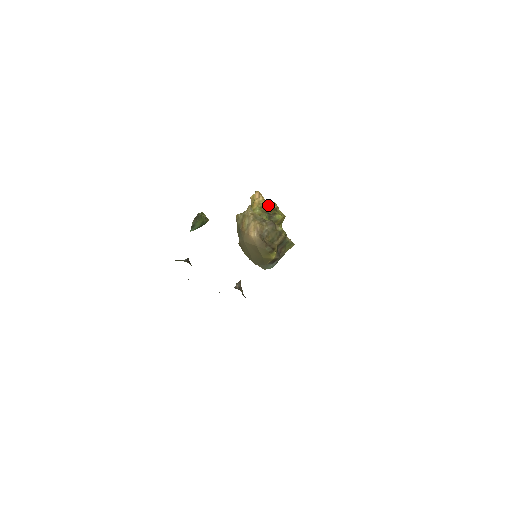
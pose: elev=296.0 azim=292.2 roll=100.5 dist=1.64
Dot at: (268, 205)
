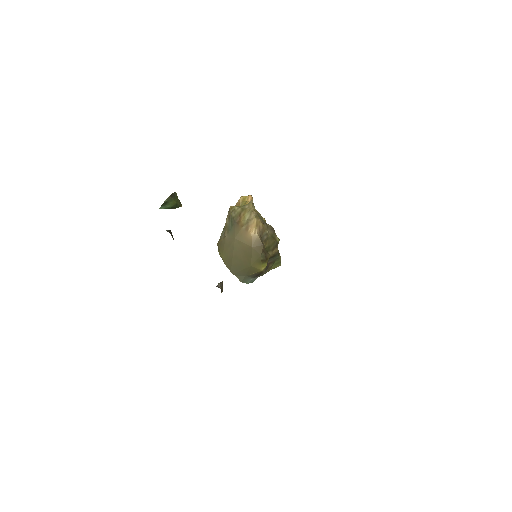
Dot at: occluded
